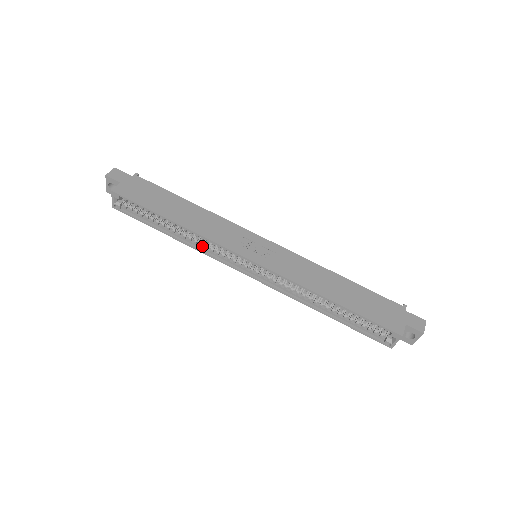
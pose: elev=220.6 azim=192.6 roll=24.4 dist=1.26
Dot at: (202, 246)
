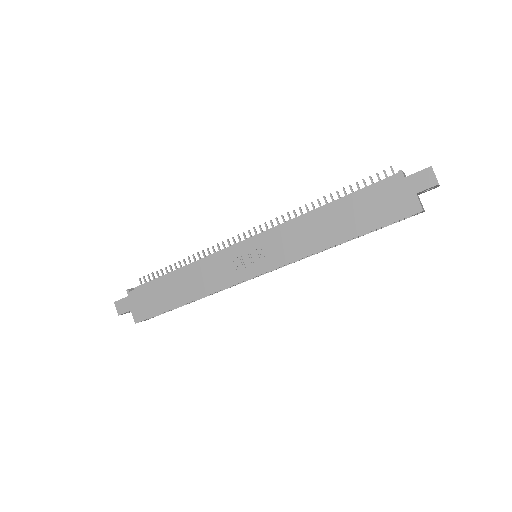
Dot at: occluded
